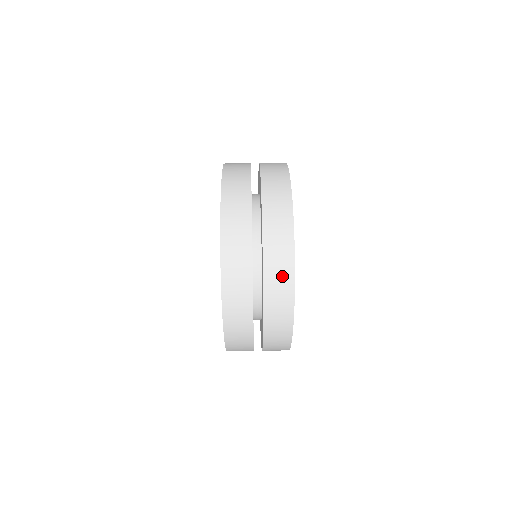
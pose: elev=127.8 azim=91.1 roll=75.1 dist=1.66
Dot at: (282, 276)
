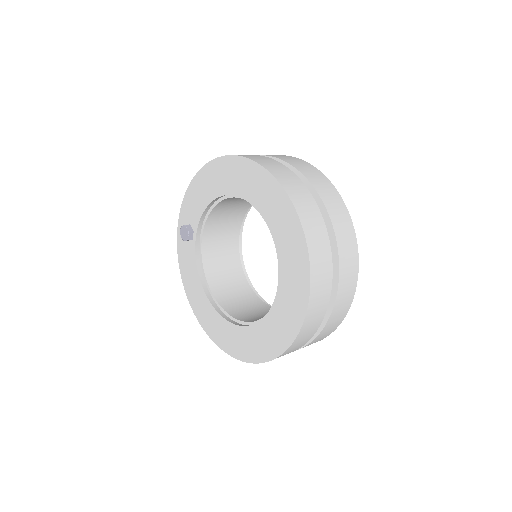
Dot at: (350, 246)
